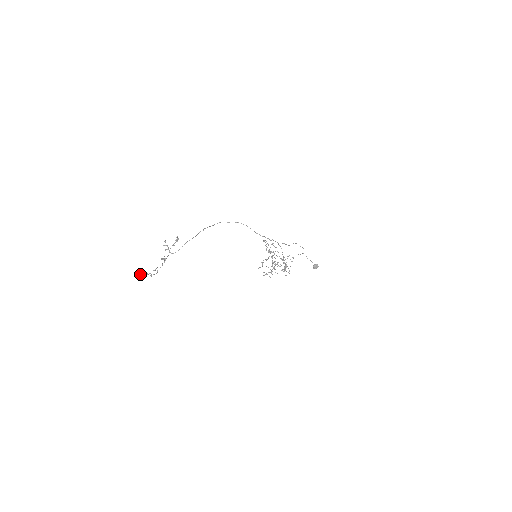
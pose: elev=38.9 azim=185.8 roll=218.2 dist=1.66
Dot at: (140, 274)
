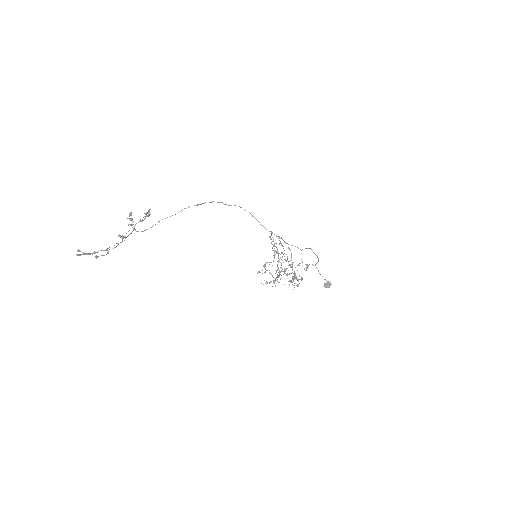
Dot at: (78, 251)
